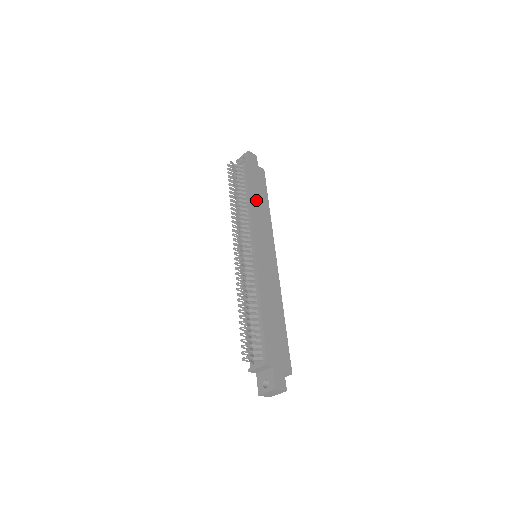
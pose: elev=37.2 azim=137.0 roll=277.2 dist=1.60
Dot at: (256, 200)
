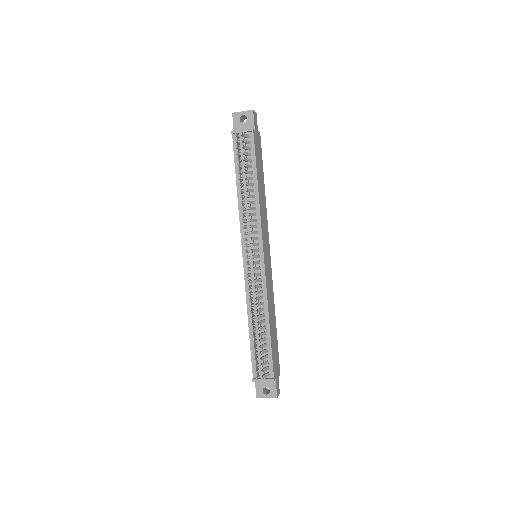
Dot at: (260, 187)
